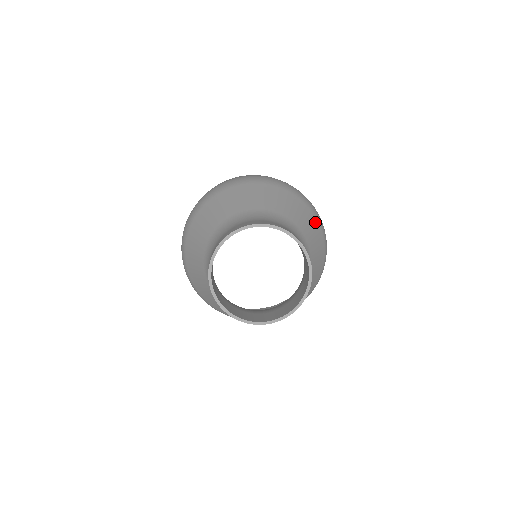
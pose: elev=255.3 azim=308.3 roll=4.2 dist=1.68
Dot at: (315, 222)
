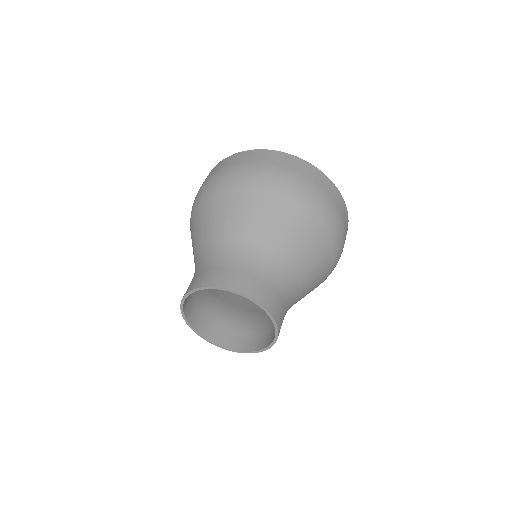
Dot at: (316, 228)
